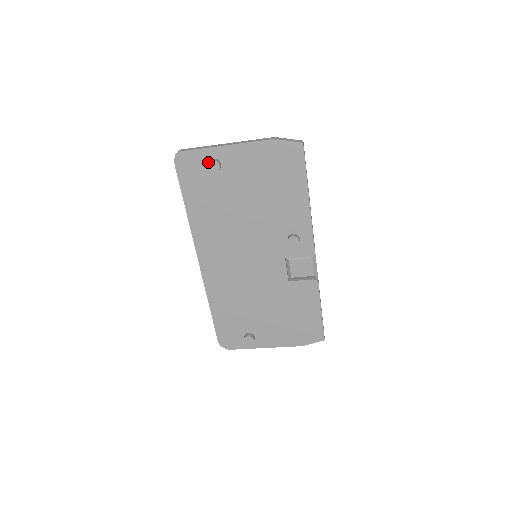
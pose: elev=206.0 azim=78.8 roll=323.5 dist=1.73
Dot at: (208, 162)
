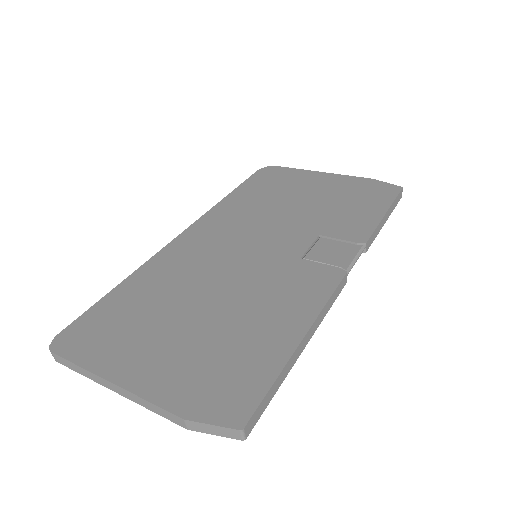
Dot at: occluded
